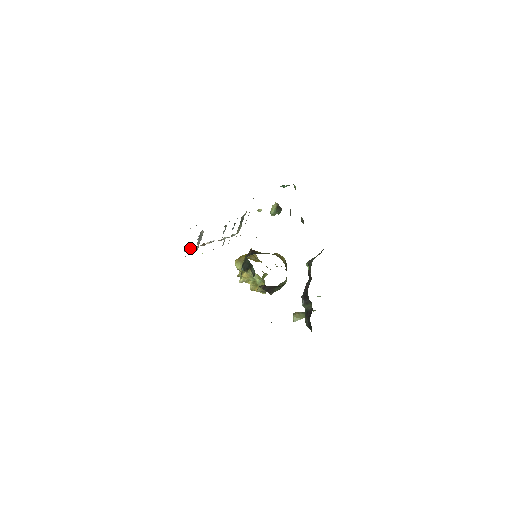
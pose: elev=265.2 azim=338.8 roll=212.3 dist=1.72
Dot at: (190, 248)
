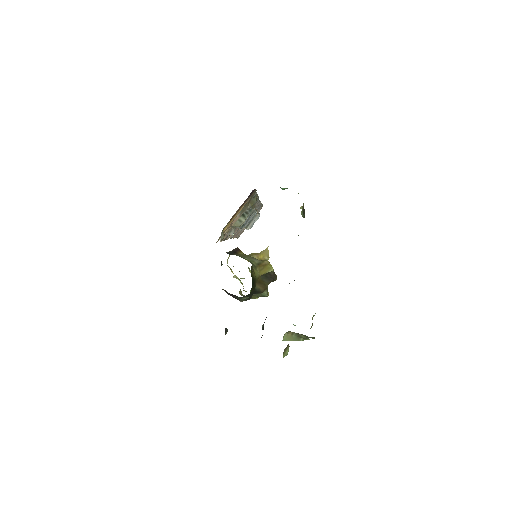
Dot at: occluded
